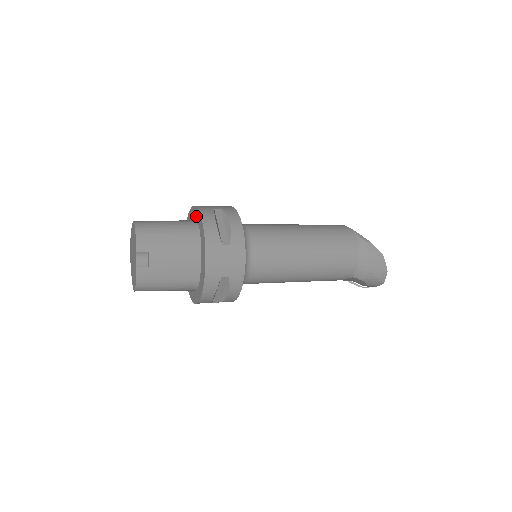
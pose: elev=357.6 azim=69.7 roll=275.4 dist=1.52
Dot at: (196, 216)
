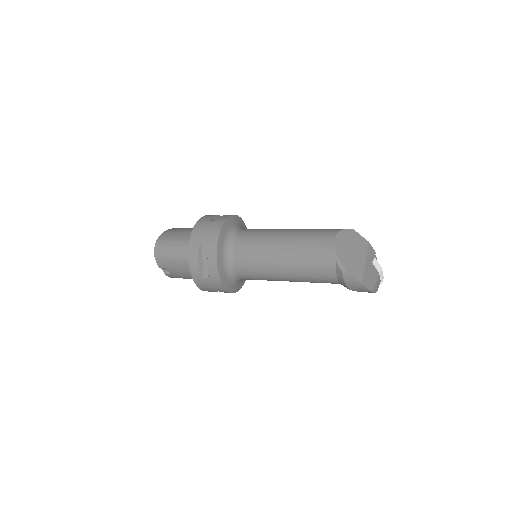
Dot at: occluded
